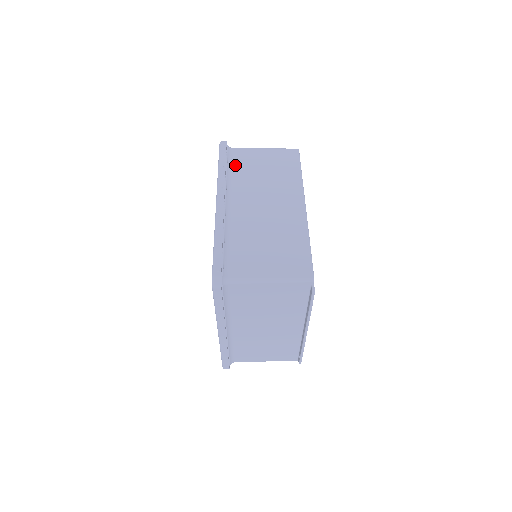
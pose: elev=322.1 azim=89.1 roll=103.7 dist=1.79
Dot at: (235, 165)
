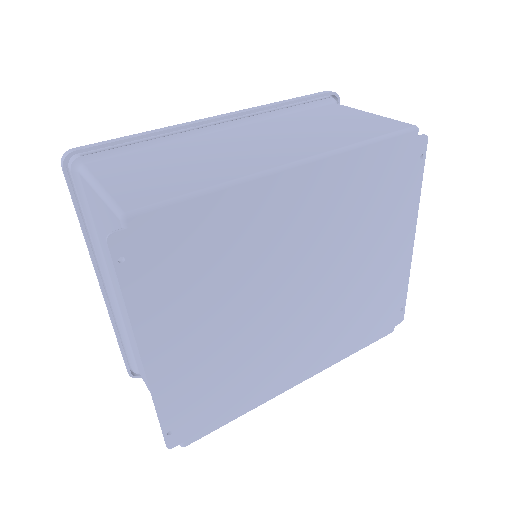
Dot at: (306, 111)
